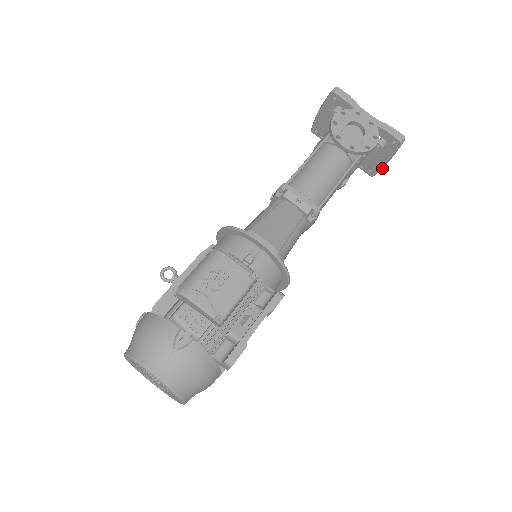
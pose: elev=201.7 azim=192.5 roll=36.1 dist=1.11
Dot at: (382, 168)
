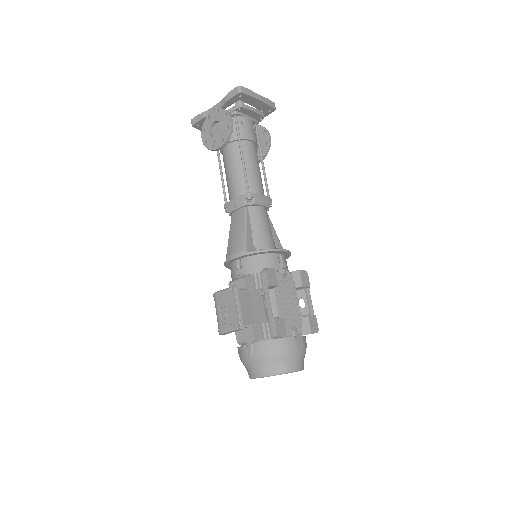
Dot at: (267, 103)
